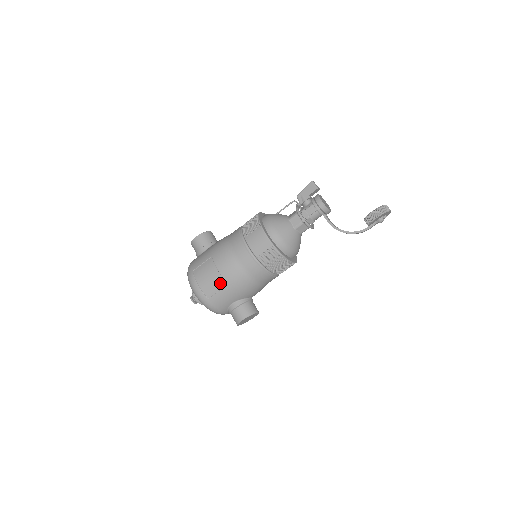
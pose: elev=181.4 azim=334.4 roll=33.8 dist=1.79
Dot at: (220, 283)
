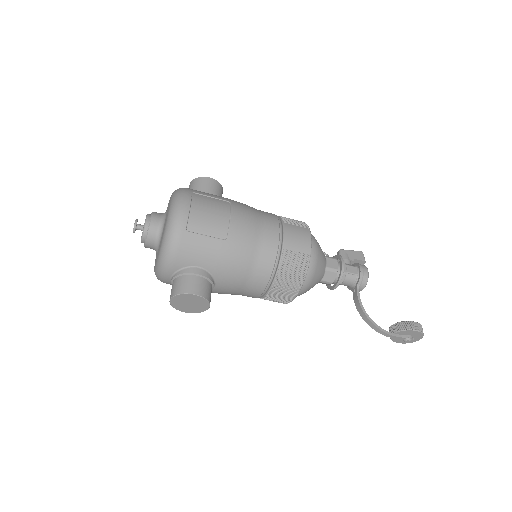
Dot at: (219, 230)
